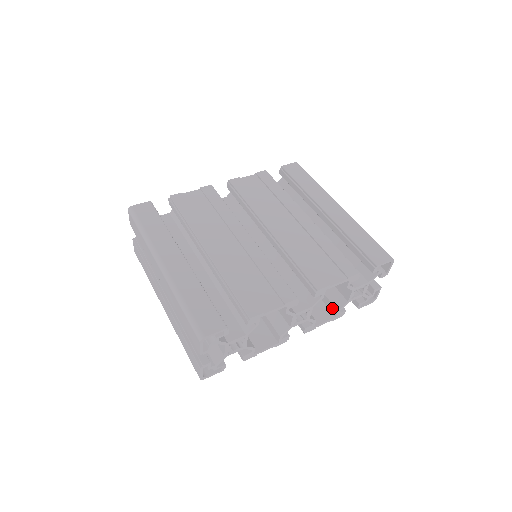
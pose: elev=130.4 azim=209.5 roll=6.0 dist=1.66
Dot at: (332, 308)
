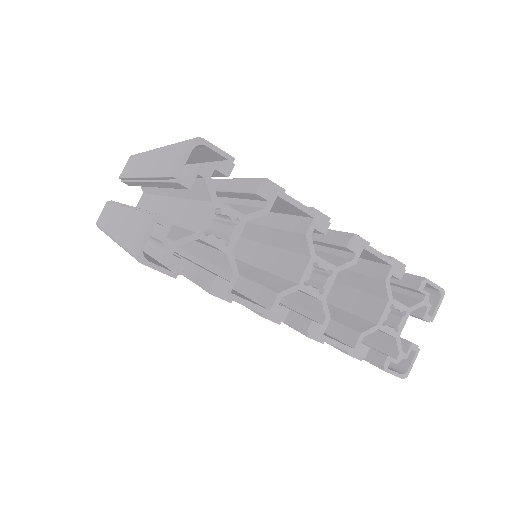
Dot at: (350, 336)
